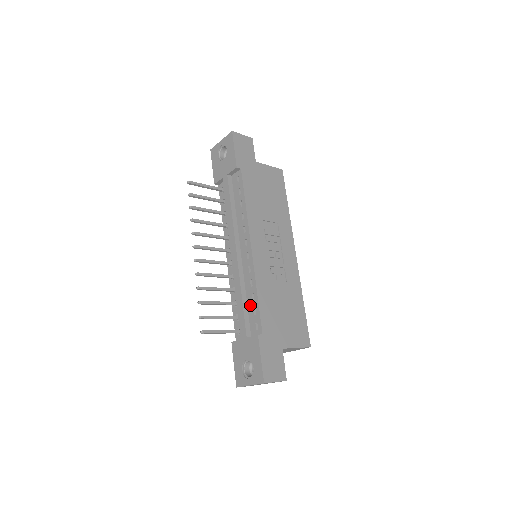
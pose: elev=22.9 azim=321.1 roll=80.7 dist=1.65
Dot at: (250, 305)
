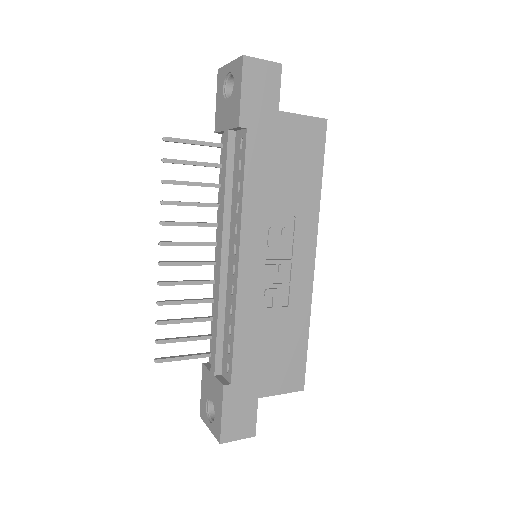
Dot at: (226, 336)
